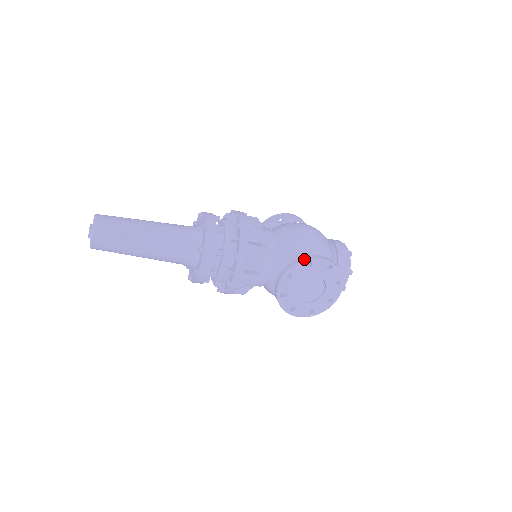
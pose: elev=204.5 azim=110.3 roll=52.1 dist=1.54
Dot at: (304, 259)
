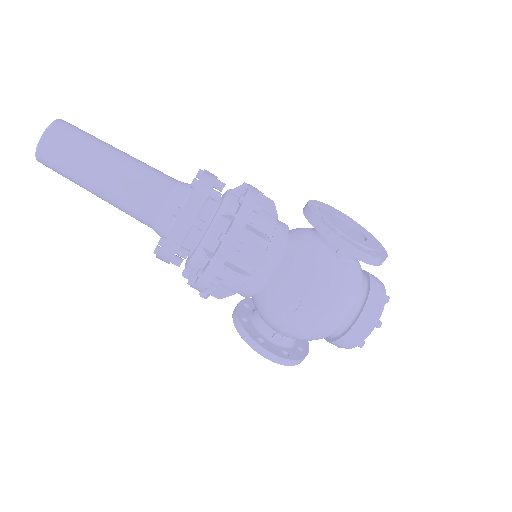
Dot at: occluded
